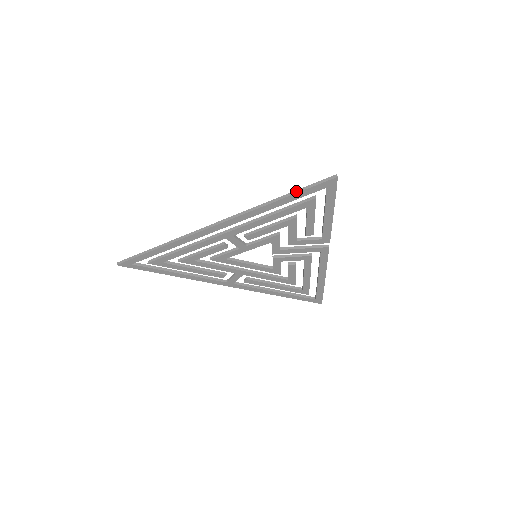
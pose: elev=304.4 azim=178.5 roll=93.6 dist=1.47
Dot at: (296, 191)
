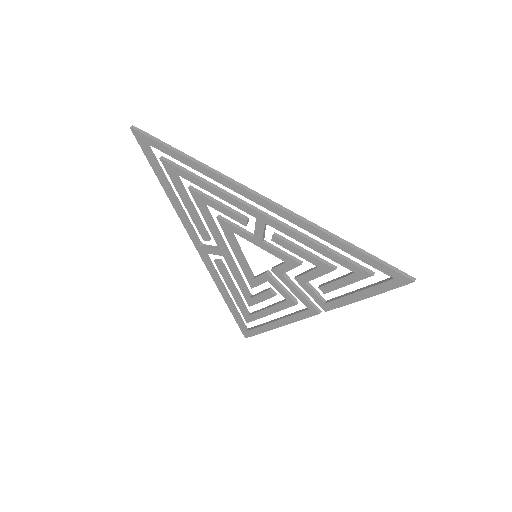
Dot at: (368, 253)
